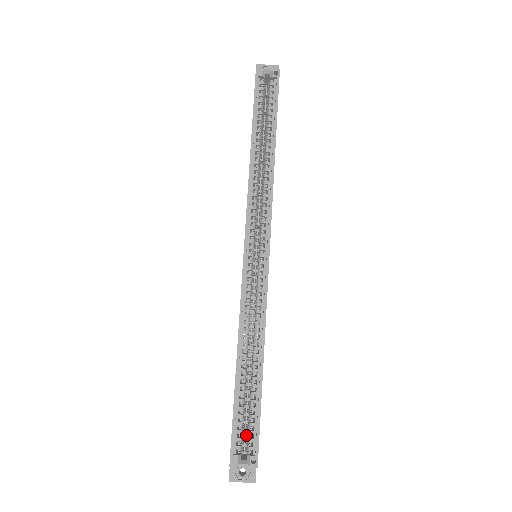
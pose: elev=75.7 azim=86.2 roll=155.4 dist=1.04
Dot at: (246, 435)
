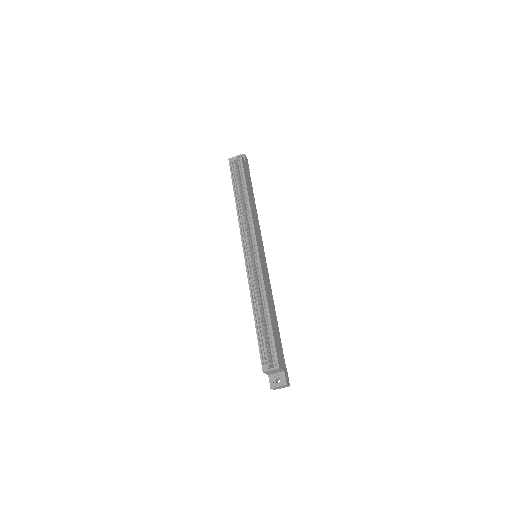
Dot at: occluded
